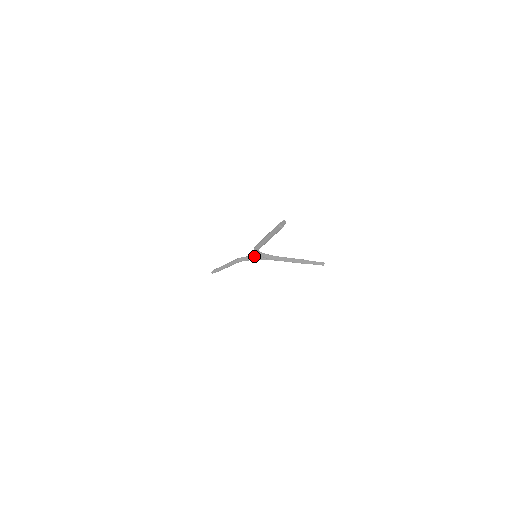
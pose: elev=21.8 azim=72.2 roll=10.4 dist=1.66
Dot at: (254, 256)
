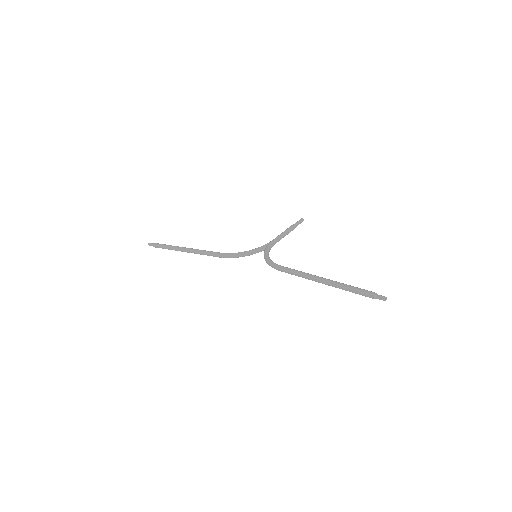
Dot at: (249, 253)
